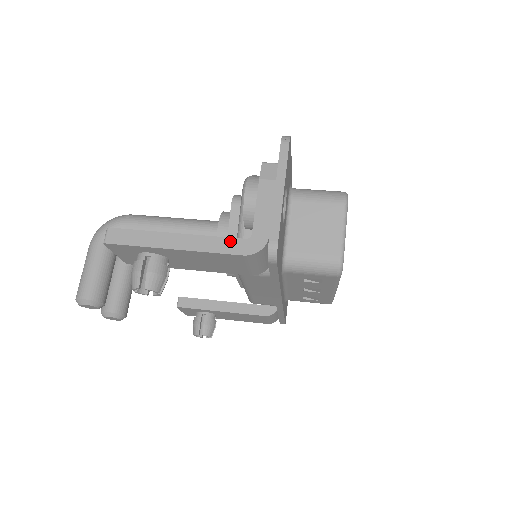
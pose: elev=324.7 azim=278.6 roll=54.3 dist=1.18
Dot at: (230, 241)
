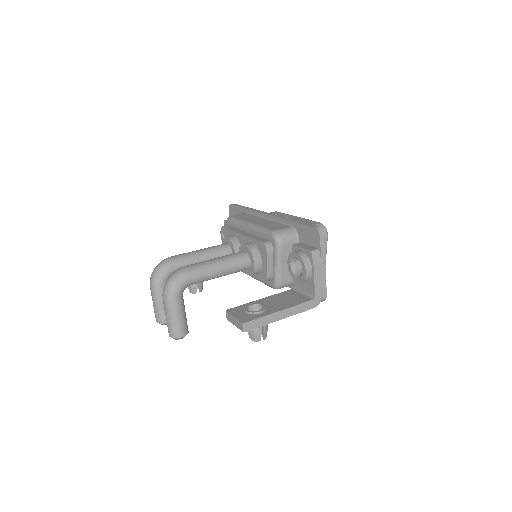
Dot at: (306, 304)
